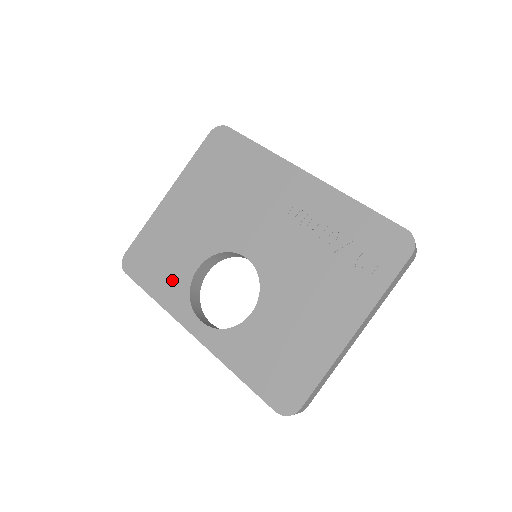
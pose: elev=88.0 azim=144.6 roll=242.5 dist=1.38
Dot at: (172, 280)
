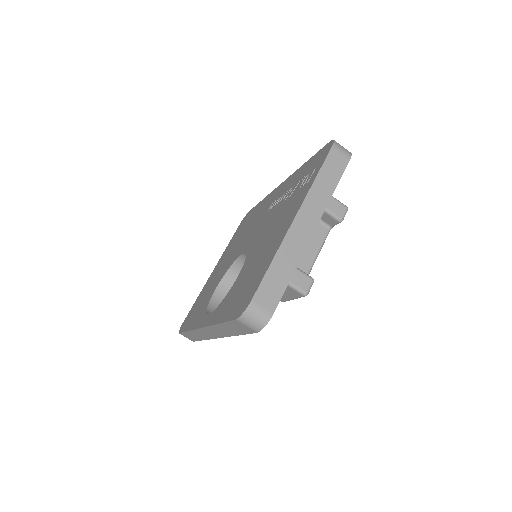
Dot at: (201, 309)
